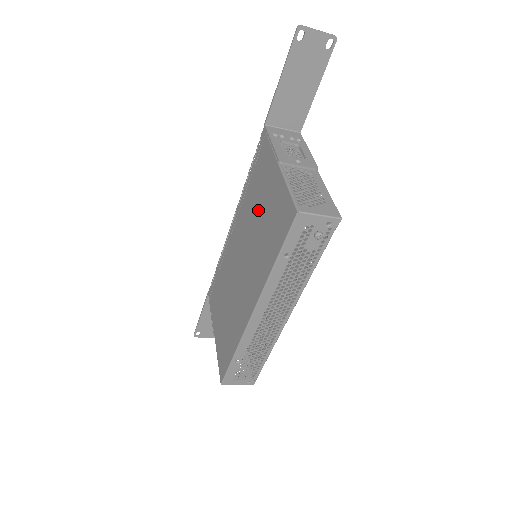
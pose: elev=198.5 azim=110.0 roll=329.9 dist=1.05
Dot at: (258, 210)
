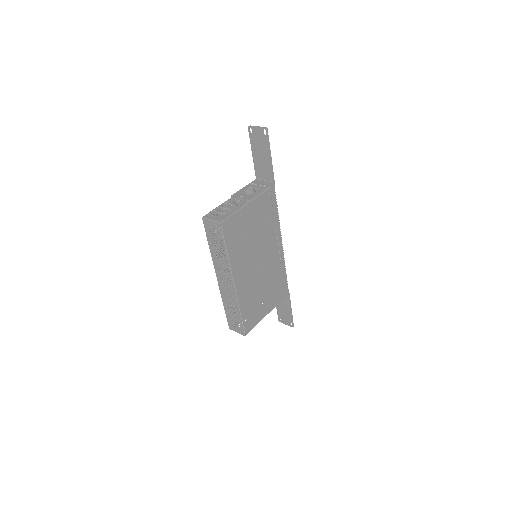
Dot at: occluded
